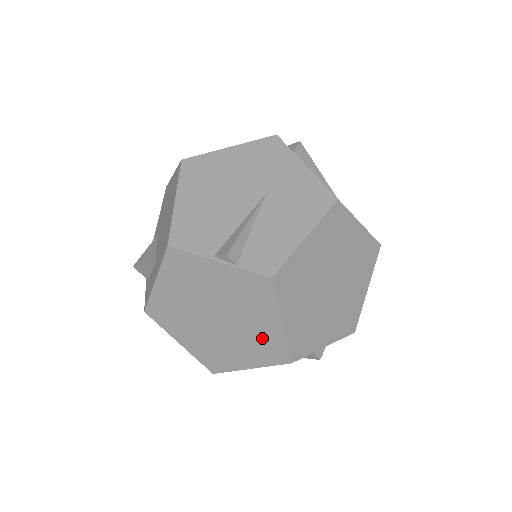
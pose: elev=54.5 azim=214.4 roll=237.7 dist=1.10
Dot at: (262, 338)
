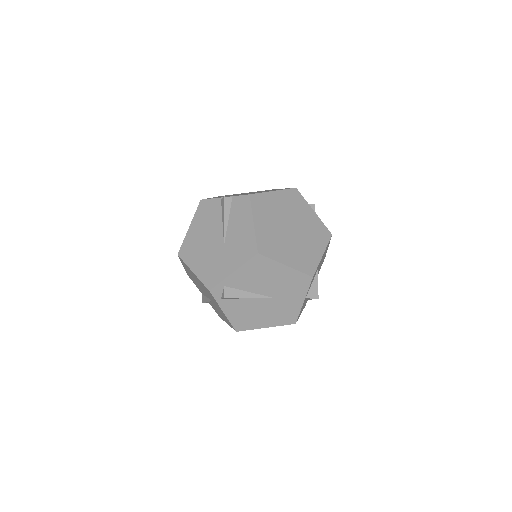
Dot at: occluded
